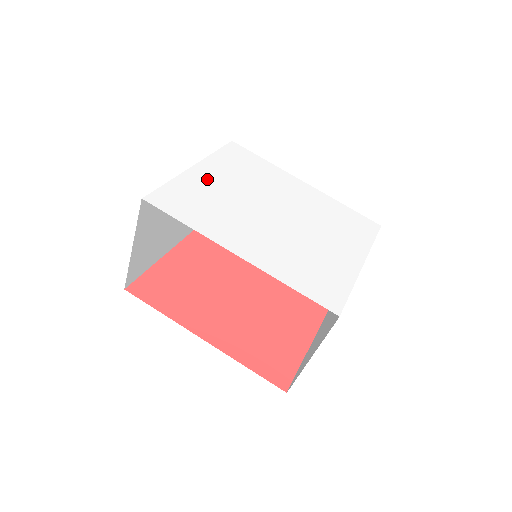
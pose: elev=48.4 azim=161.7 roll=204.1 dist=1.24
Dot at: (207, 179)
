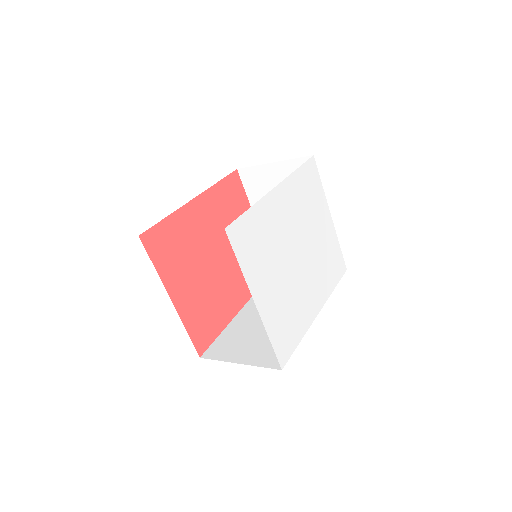
Dot at: (269, 299)
